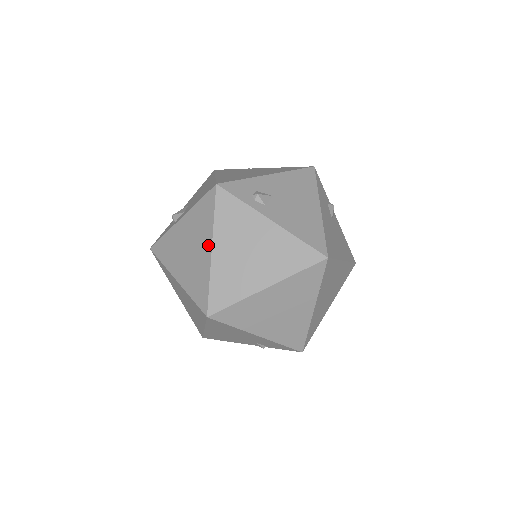
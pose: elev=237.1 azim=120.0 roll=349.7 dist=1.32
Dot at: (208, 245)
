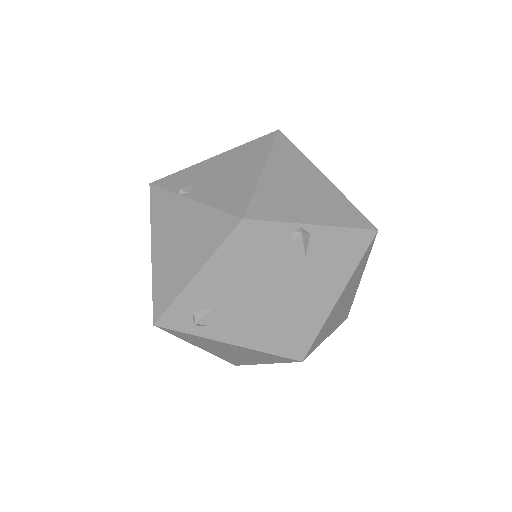
Dot at: occluded
